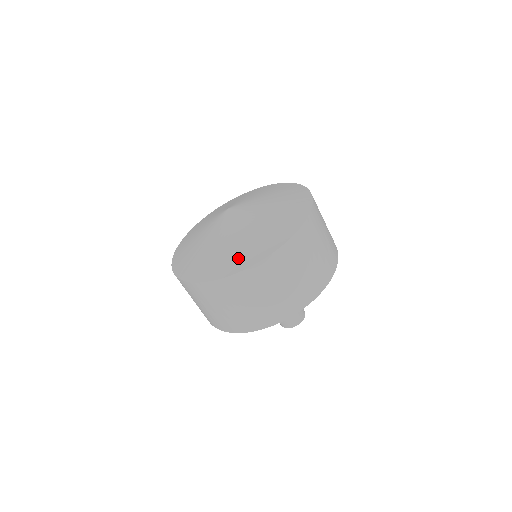
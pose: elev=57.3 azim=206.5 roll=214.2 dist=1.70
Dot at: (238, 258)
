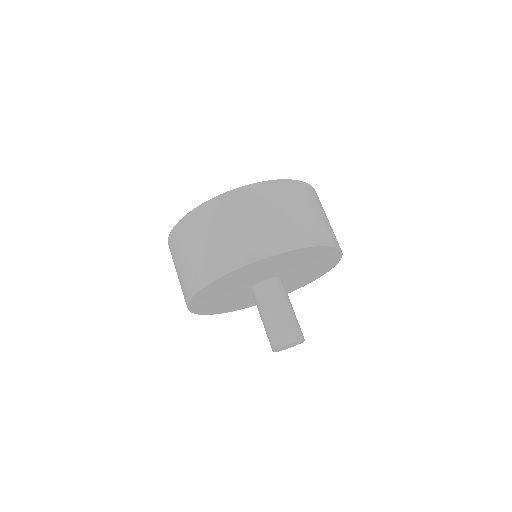
Dot at: occluded
